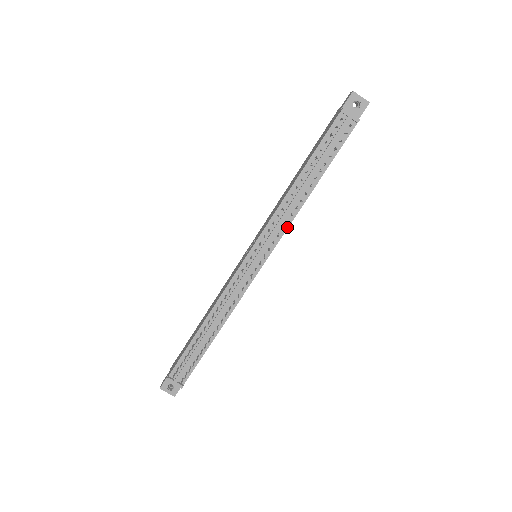
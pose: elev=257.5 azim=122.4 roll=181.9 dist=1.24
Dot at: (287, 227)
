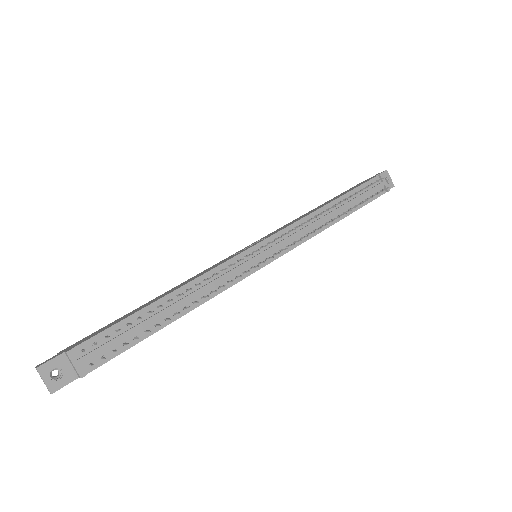
Dot at: (305, 240)
